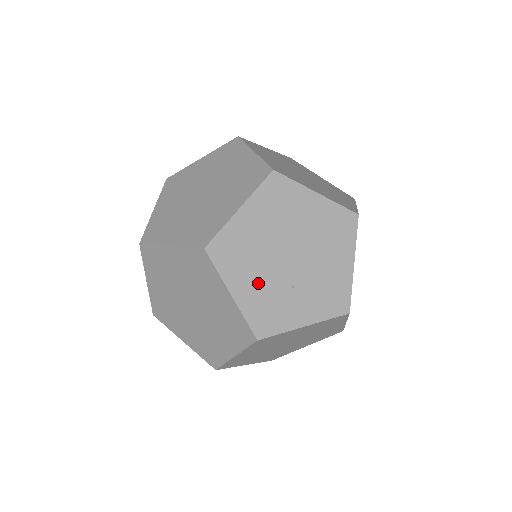
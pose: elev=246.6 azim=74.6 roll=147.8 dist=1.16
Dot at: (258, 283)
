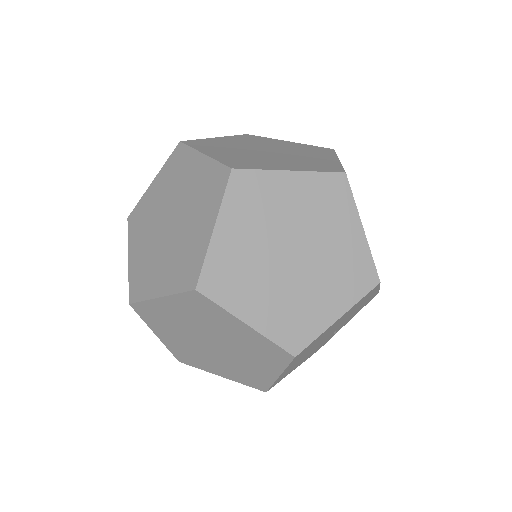
Dot at: (309, 355)
